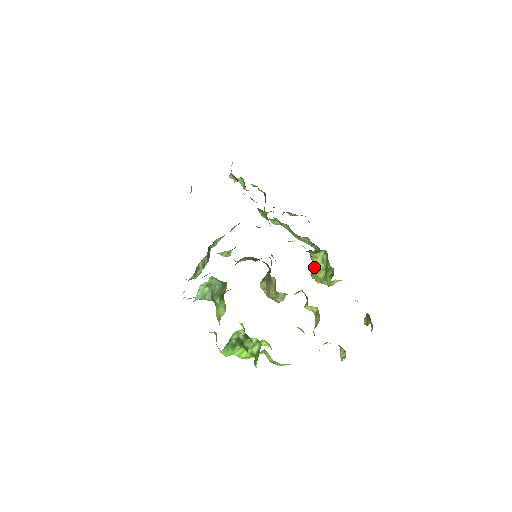
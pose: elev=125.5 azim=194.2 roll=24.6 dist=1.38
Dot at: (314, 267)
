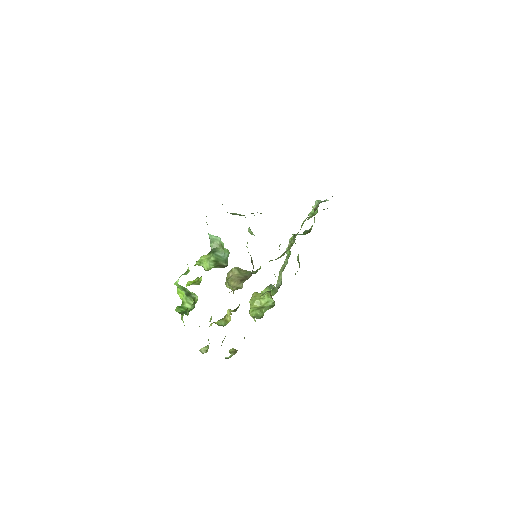
Dot at: (261, 295)
